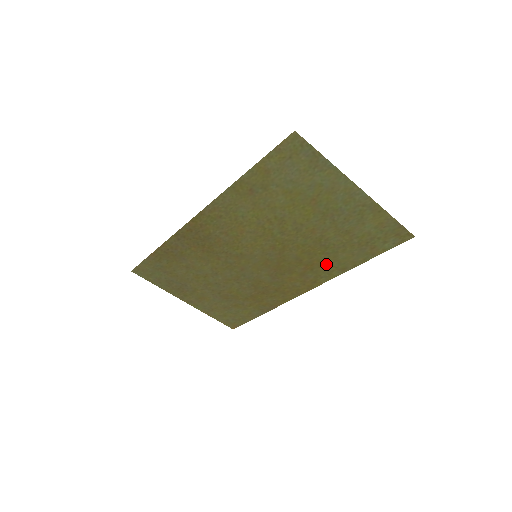
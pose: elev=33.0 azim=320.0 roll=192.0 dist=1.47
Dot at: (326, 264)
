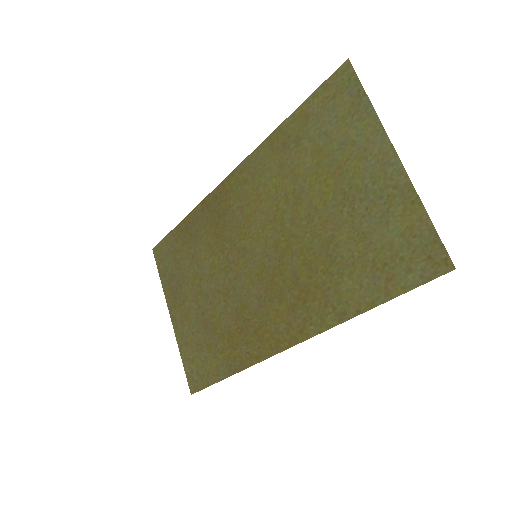
Dot at: (324, 296)
